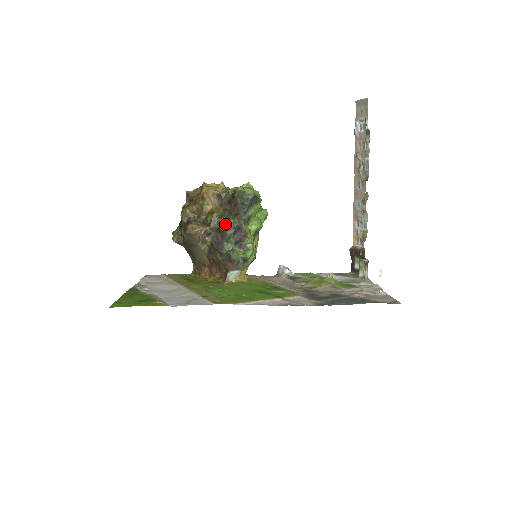
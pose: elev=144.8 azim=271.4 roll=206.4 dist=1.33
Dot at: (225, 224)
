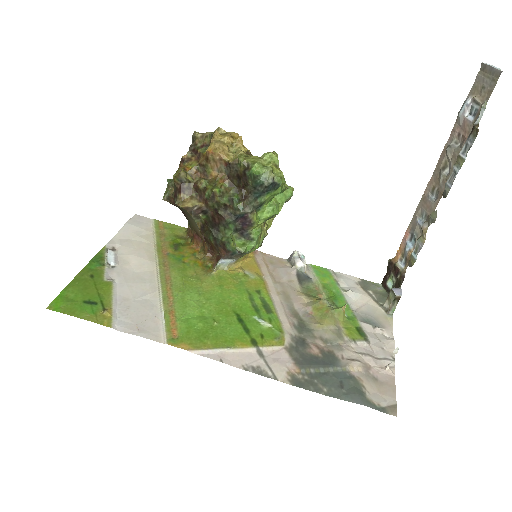
Dot at: (226, 207)
